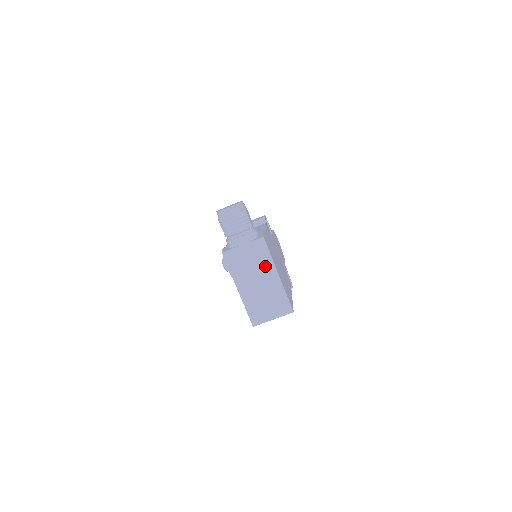
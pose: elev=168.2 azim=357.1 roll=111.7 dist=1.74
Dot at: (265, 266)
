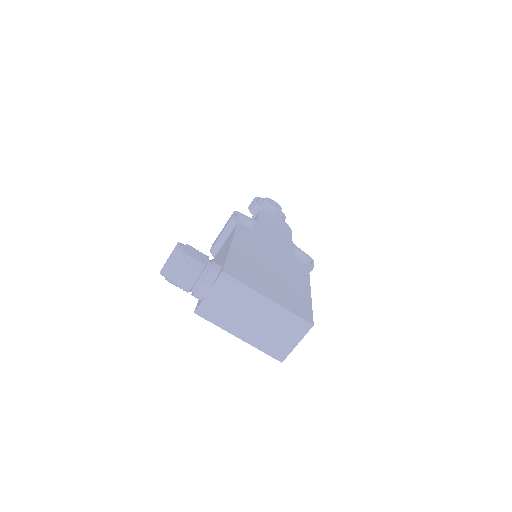
Dot at: (247, 299)
